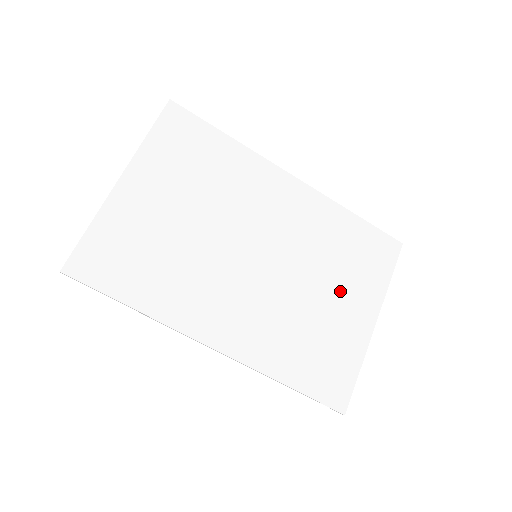
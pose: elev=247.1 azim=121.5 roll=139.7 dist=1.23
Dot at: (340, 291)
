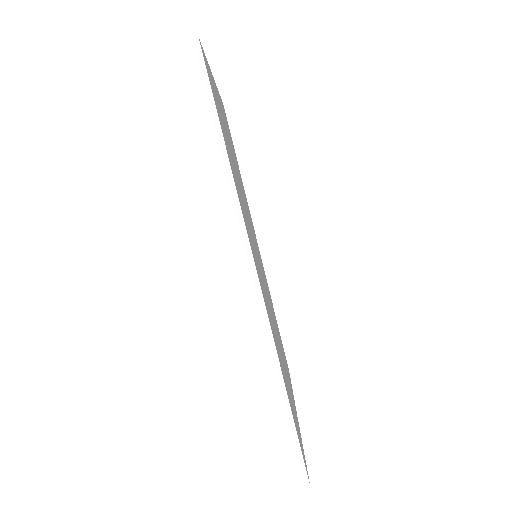
Dot at: occluded
